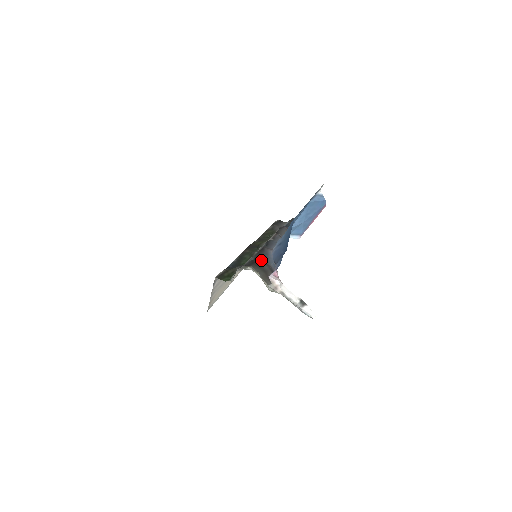
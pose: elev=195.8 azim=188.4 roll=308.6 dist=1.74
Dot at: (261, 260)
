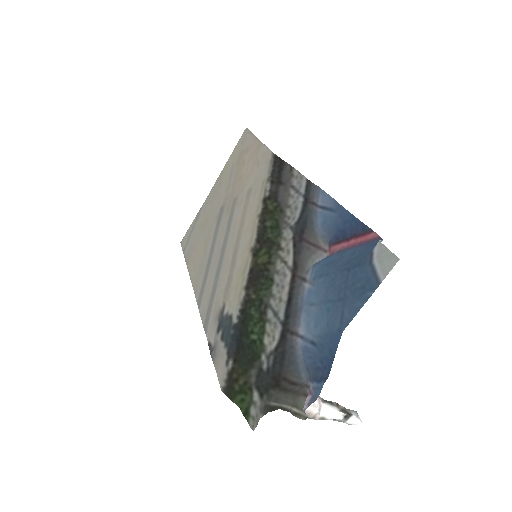
Dot at: (289, 381)
